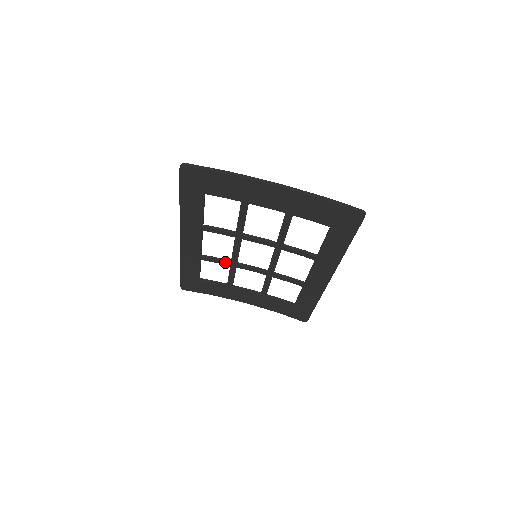
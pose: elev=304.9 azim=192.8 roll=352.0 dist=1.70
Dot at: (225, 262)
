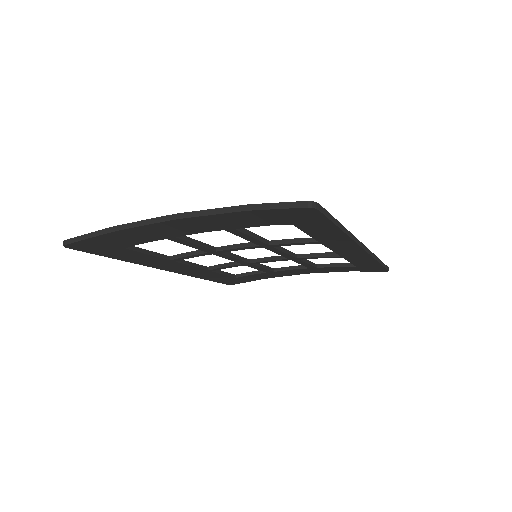
Dot at: (236, 265)
